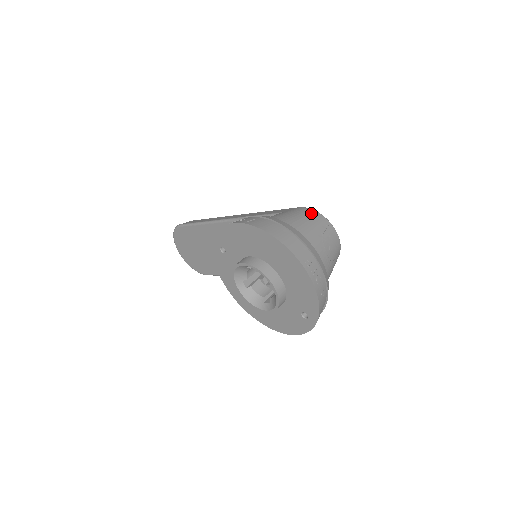
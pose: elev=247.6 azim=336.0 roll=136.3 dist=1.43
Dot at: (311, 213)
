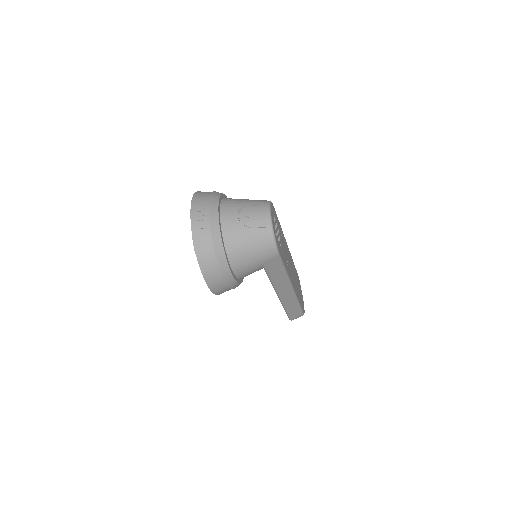
Dot at: (262, 200)
